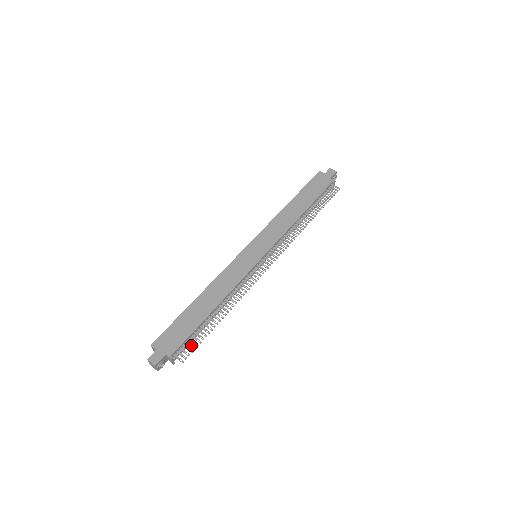
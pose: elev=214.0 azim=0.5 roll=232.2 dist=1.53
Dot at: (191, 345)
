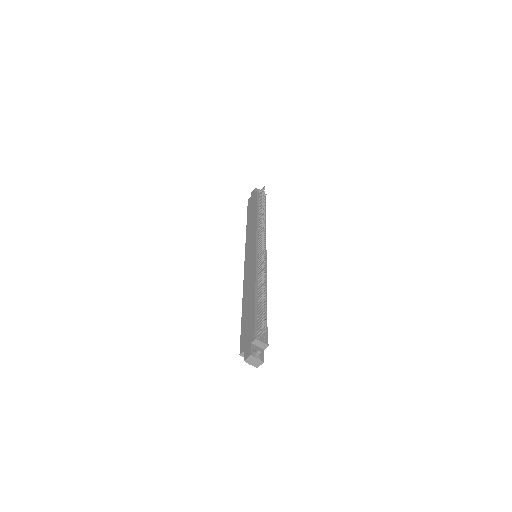
Dot at: (261, 320)
